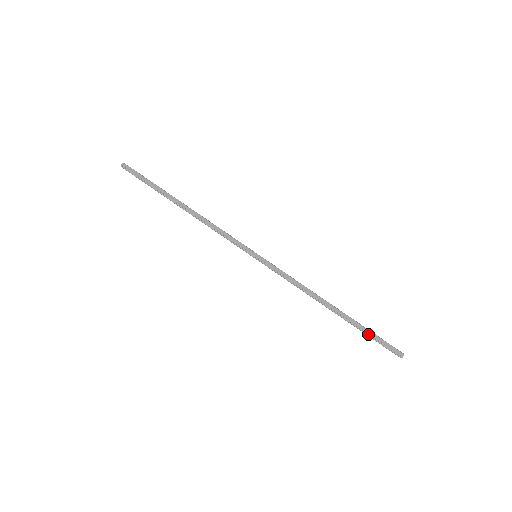
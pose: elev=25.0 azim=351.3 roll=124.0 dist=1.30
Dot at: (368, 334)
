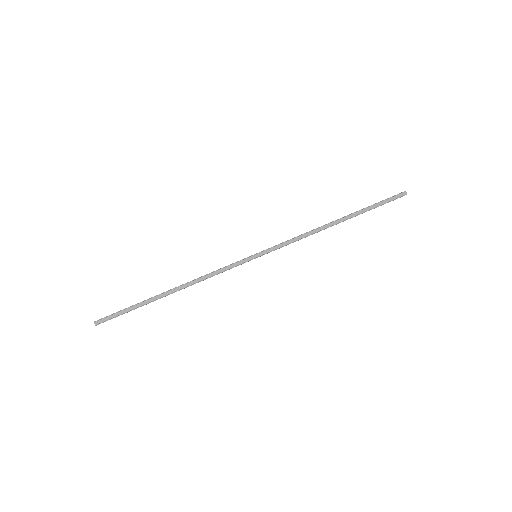
Dot at: (374, 208)
